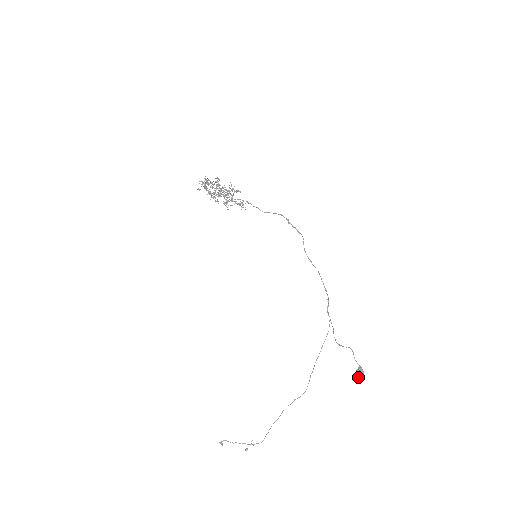
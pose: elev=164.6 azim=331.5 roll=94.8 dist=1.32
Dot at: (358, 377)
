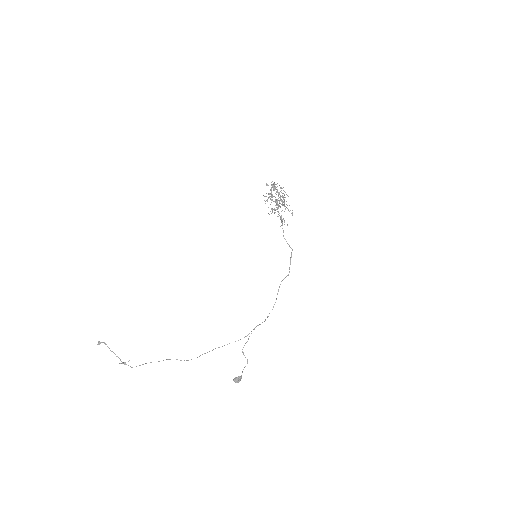
Dot at: (234, 381)
